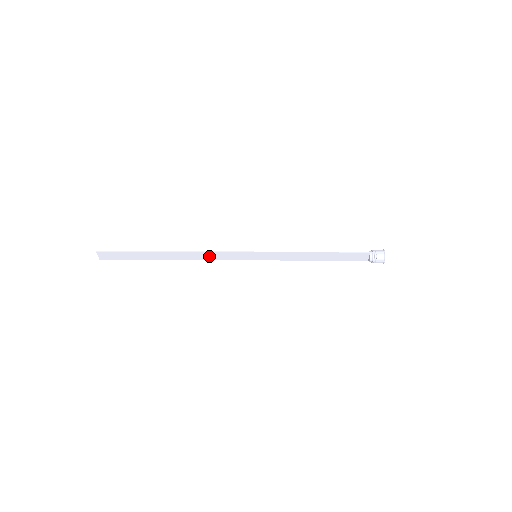
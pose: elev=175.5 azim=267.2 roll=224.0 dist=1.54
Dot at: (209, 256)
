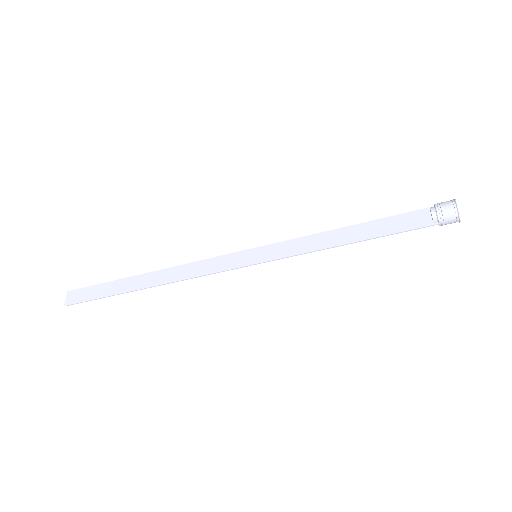
Dot at: (194, 270)
